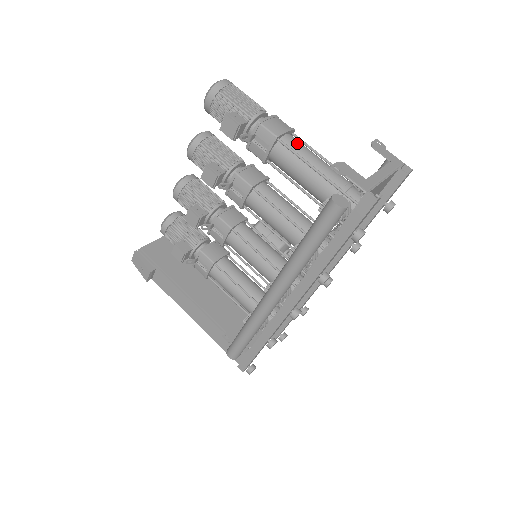
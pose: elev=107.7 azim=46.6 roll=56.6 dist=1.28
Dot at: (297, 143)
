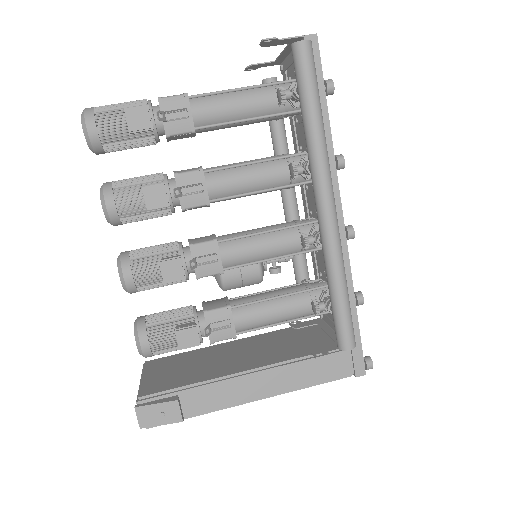
Dot at: occluded
